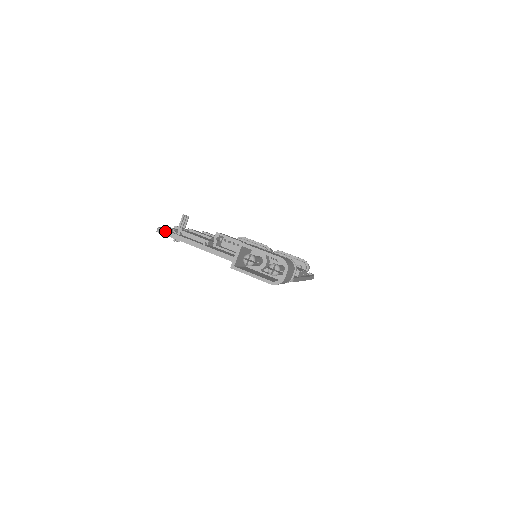
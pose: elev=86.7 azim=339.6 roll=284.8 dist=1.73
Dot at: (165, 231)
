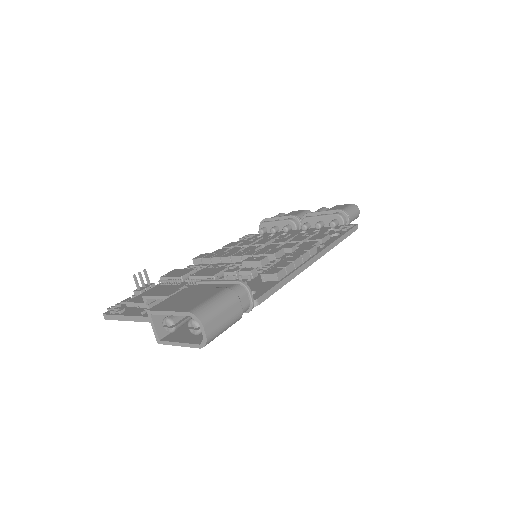
Dot at: (108, 316)
